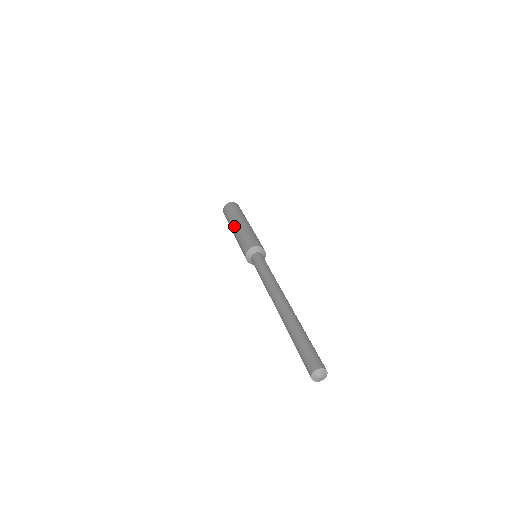
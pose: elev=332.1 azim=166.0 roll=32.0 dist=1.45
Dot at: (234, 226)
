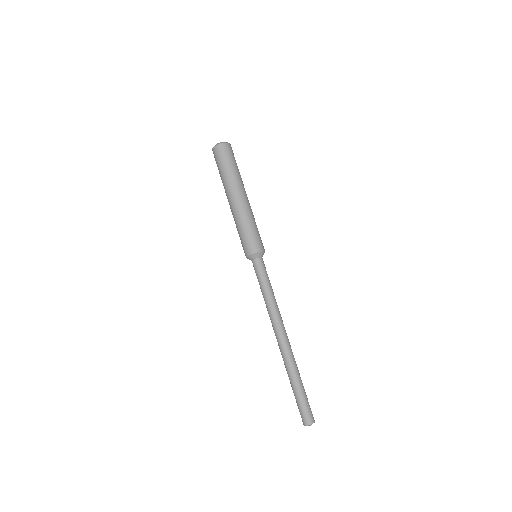
Dot at: occluded
